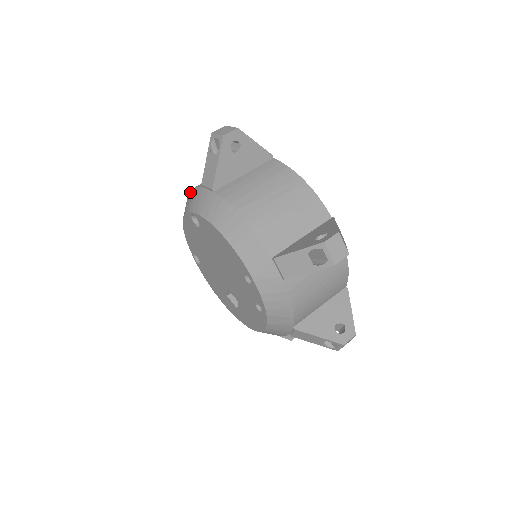
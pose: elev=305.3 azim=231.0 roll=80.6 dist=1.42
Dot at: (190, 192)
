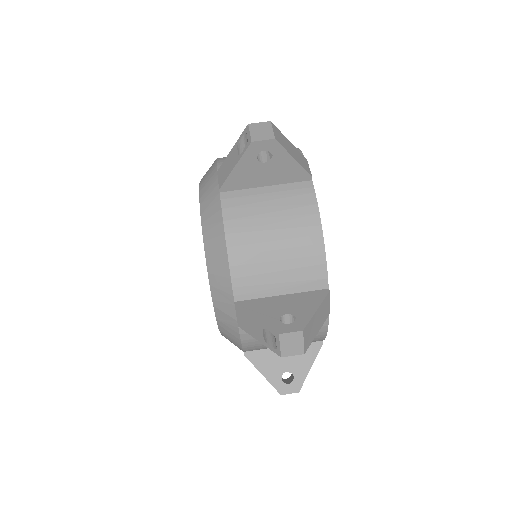
Dot at: (214, 162)
